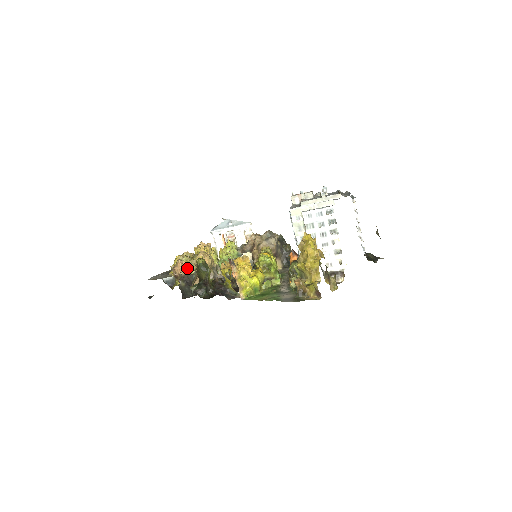
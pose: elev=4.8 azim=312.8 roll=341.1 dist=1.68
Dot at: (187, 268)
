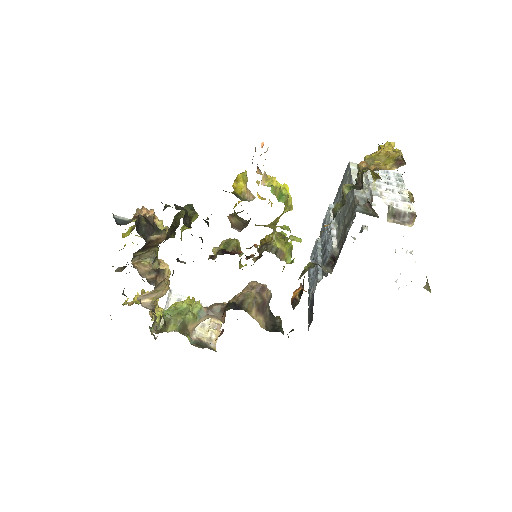
Dot at: (156, 224)
